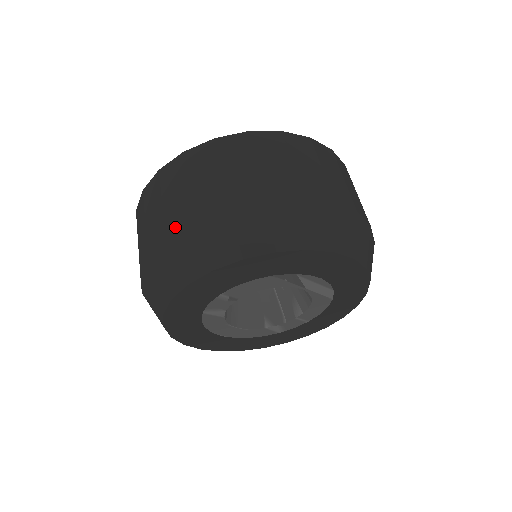
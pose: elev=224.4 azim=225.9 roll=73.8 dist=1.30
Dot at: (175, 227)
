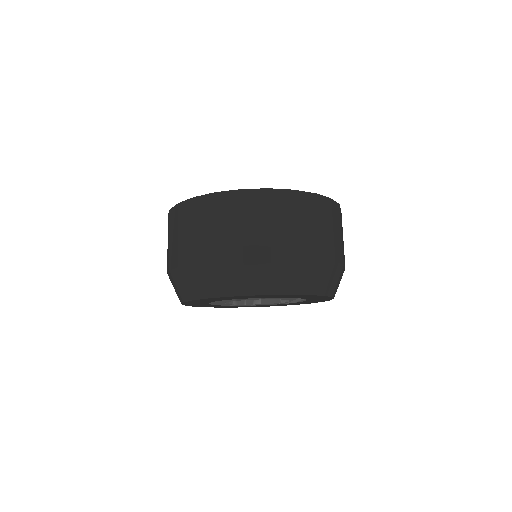
Dot at: (281, 253)
